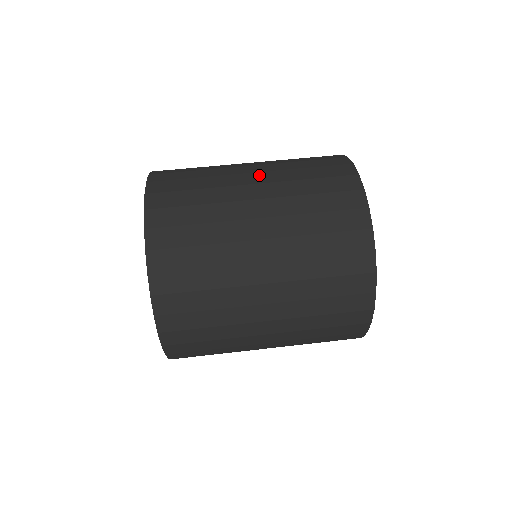
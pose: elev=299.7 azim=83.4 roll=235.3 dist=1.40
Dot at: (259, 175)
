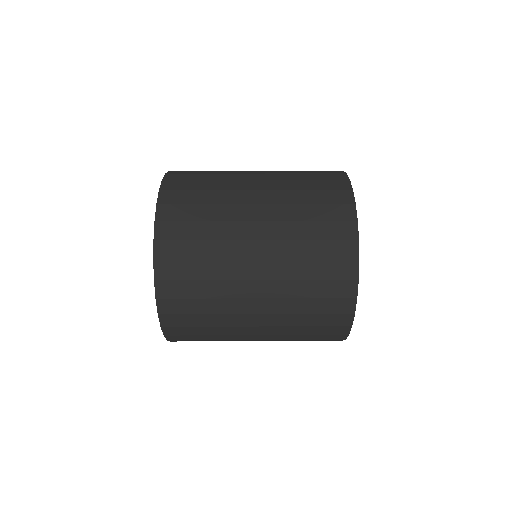
Dot at: (263, 209)
